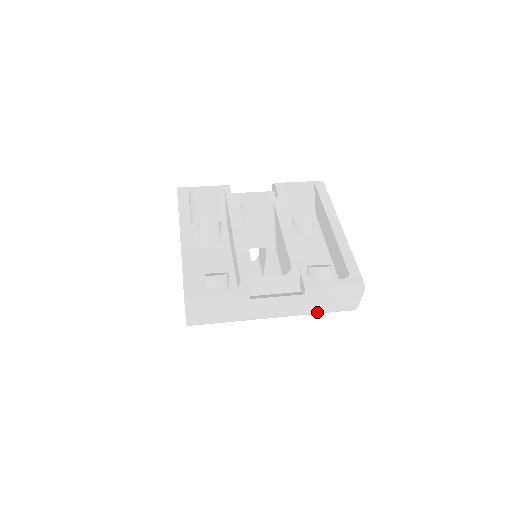
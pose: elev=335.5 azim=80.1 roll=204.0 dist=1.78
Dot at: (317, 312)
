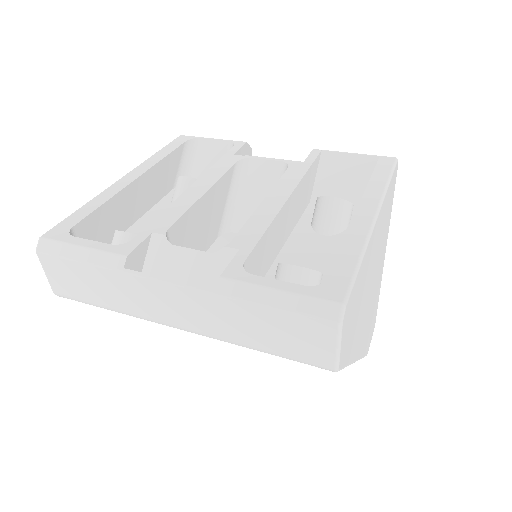
Dot at: (252, 345)
